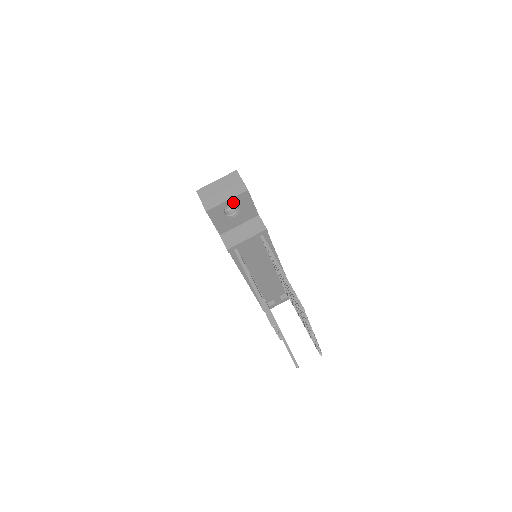
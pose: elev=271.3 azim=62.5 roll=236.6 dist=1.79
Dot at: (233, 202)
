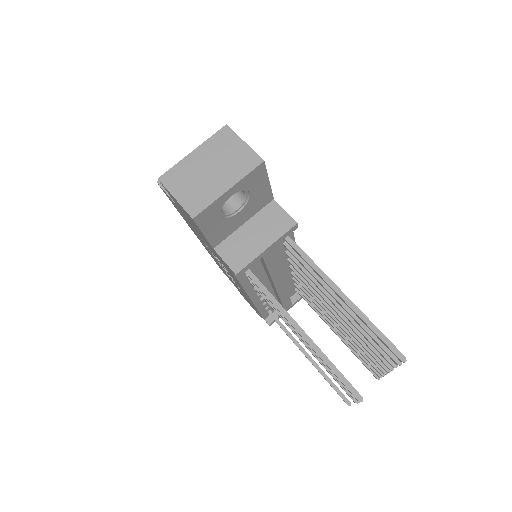
Dot at: (238, 189)
